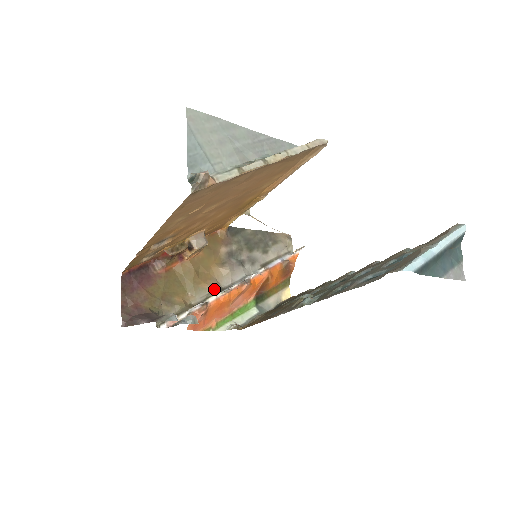
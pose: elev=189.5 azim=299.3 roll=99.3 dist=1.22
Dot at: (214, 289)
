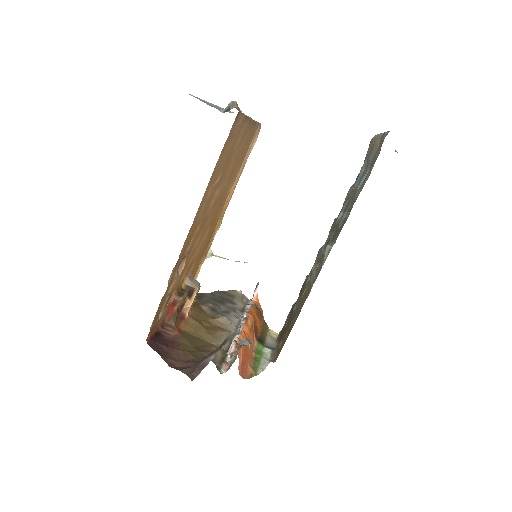
Dot at: (229, 333)
